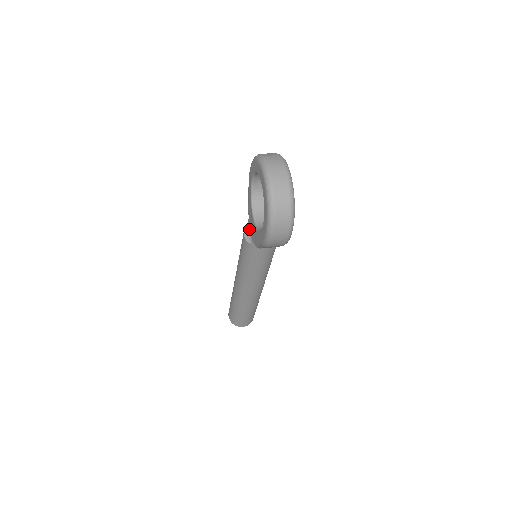
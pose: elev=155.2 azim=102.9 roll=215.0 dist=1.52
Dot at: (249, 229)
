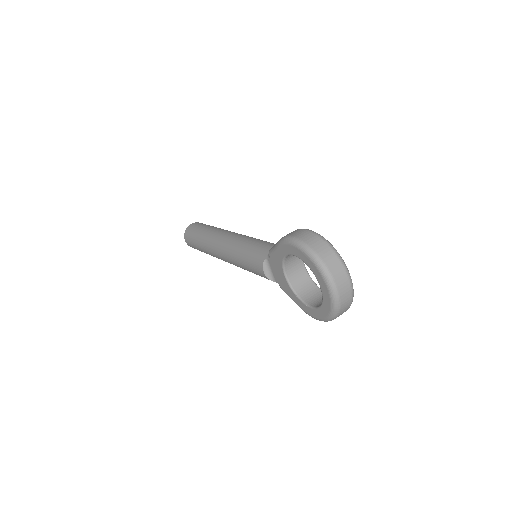
Dot at: (269, 267)
